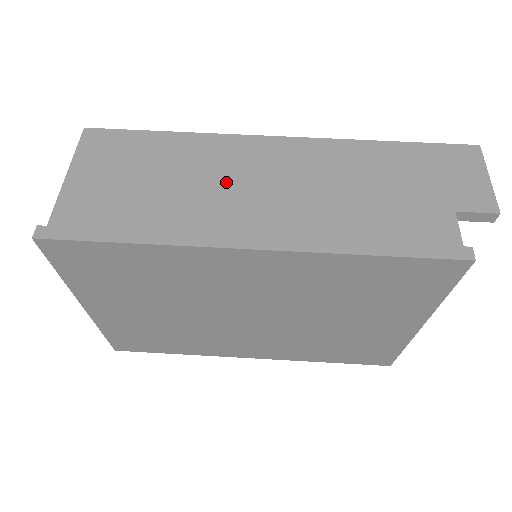
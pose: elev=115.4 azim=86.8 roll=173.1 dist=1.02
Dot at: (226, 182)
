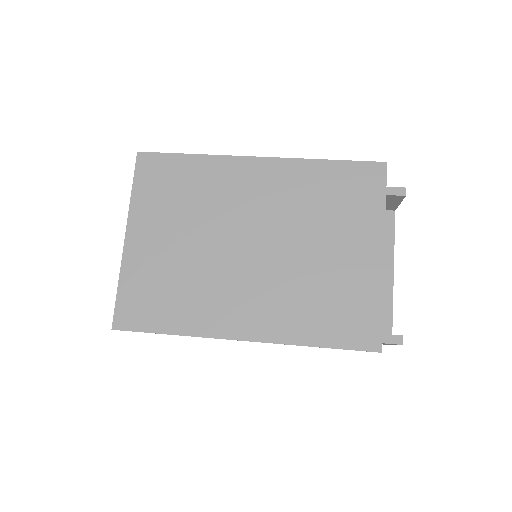
Dot at: occluded
